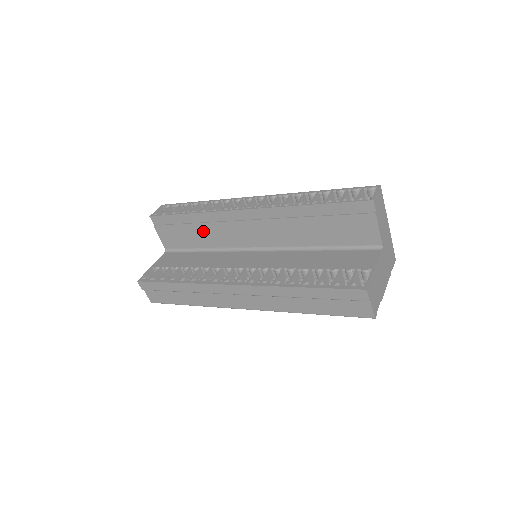
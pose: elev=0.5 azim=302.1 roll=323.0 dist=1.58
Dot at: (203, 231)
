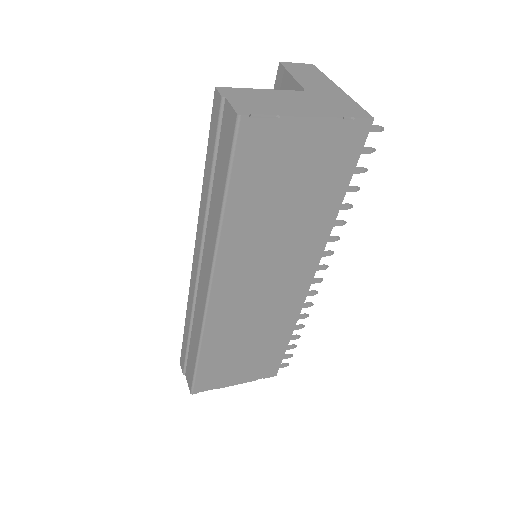
Dot at: occluded
